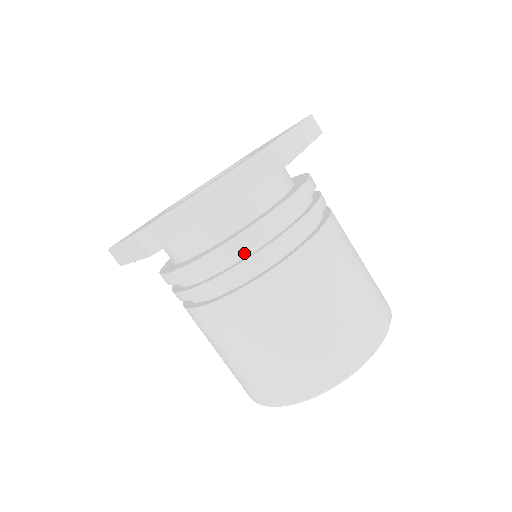
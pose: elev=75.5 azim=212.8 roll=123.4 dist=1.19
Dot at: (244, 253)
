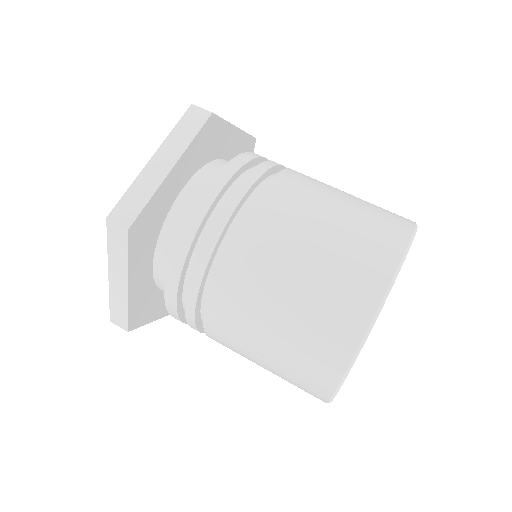
Dot at: occluded
